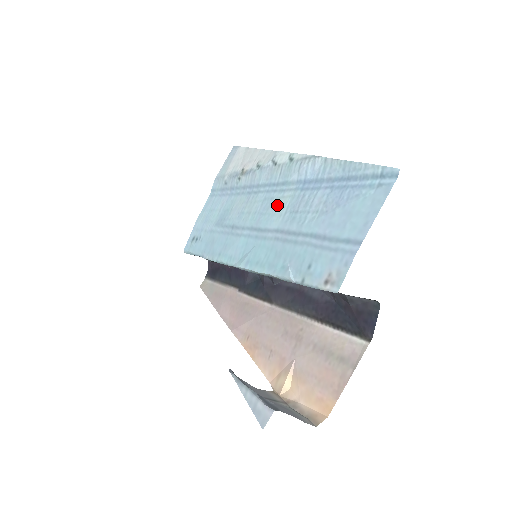
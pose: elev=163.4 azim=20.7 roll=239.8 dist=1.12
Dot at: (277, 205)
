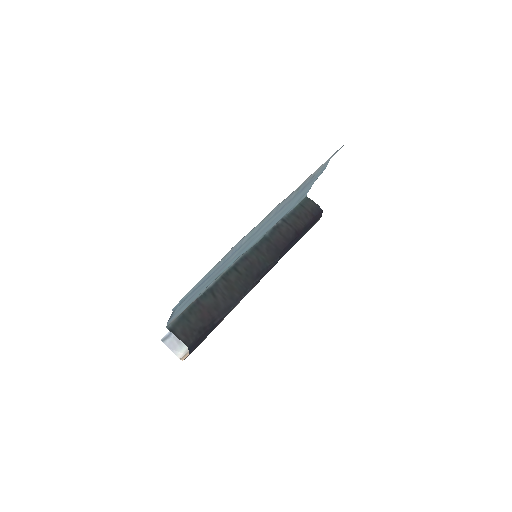
Dot at: occluded
